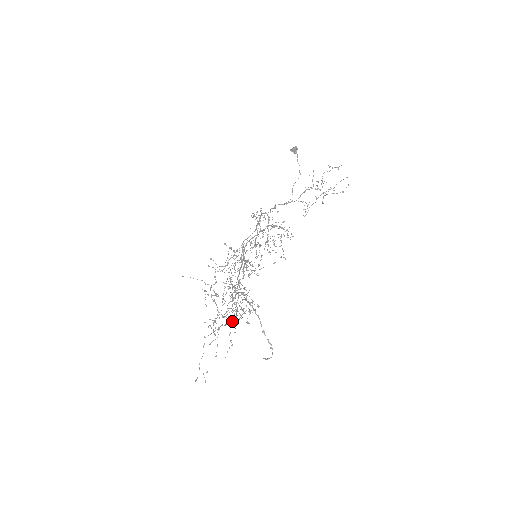
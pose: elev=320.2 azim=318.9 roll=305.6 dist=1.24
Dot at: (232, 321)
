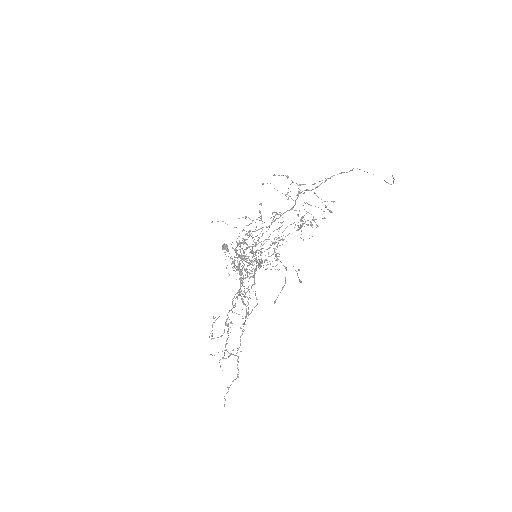
Dot at: occluded
